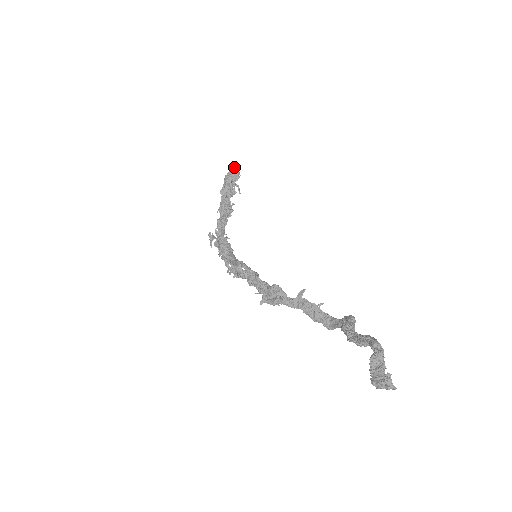
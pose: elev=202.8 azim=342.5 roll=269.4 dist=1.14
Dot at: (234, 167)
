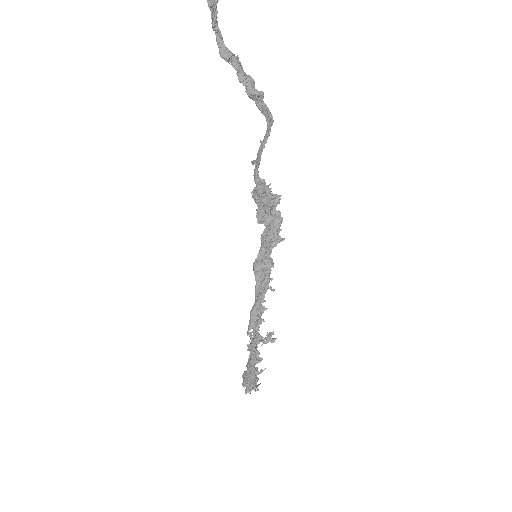
Dot at: (246, 387)
